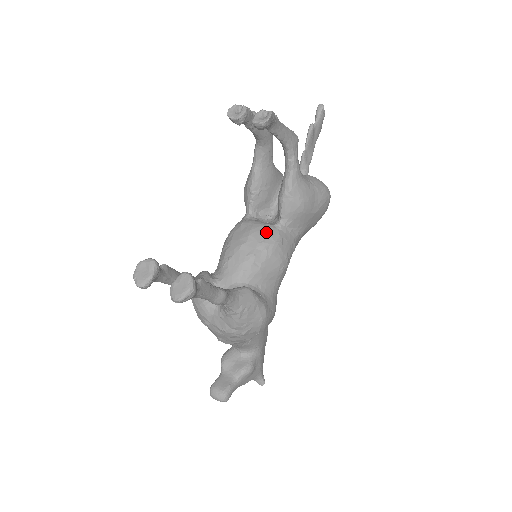
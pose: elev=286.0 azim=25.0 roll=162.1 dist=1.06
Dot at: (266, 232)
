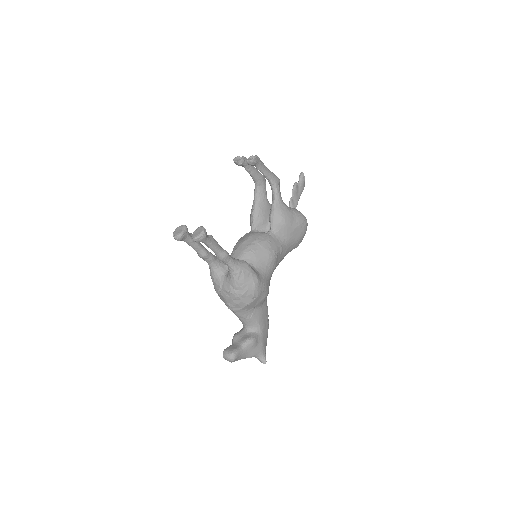
Dot at: (260, 235)
